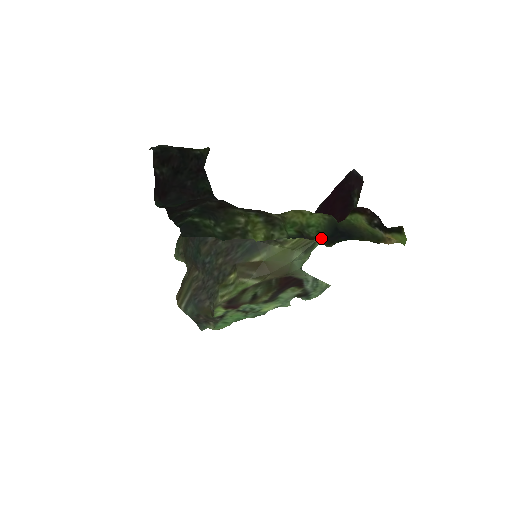
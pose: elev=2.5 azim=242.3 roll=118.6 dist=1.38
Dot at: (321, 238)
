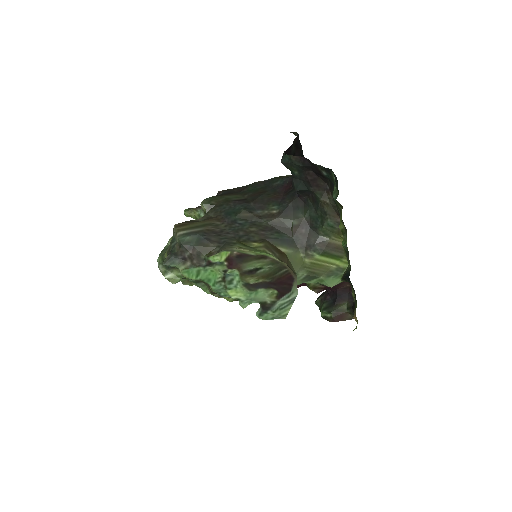
Dot at: (346, 269)
